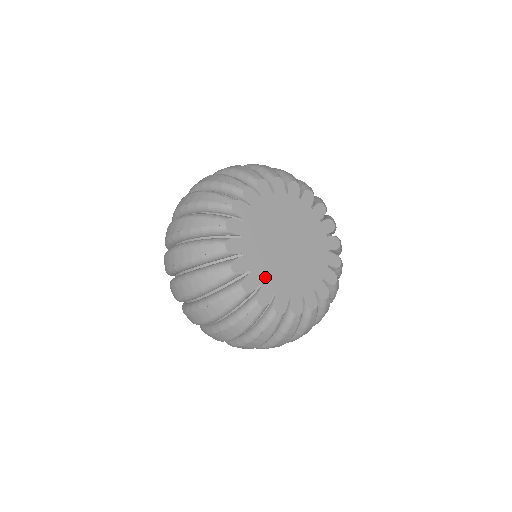
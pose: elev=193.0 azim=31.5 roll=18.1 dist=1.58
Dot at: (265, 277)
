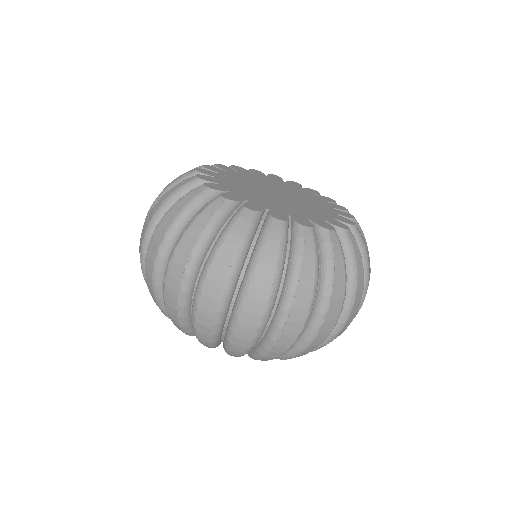
Dot at: (268, 206)
